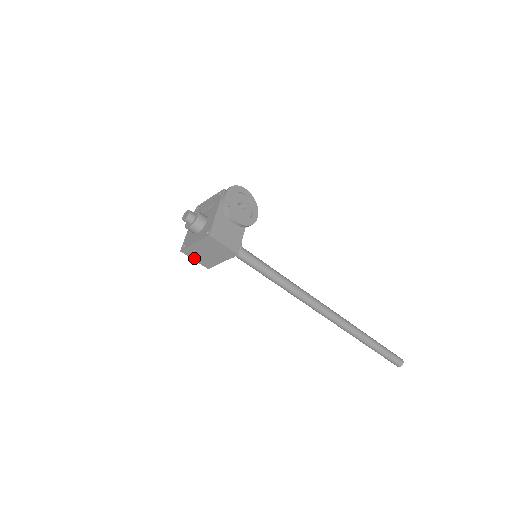
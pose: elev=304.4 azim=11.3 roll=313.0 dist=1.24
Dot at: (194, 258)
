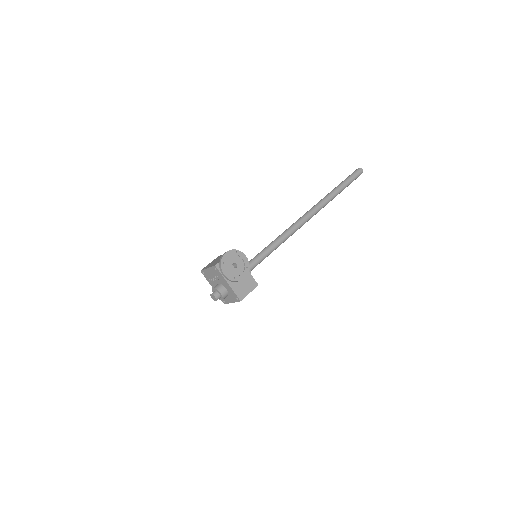
Dot at: occluded
